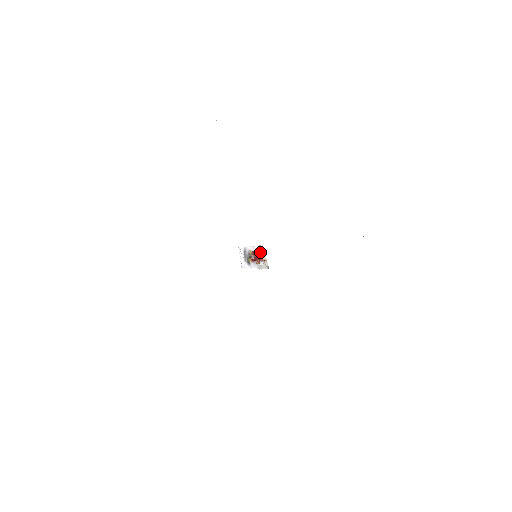
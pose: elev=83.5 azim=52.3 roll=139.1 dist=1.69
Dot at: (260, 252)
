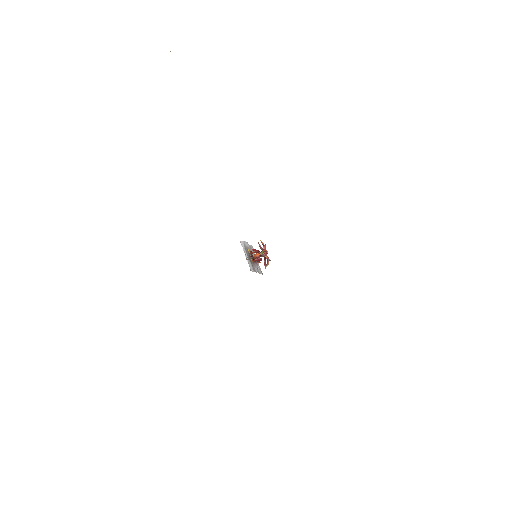
Dot at: occluded
